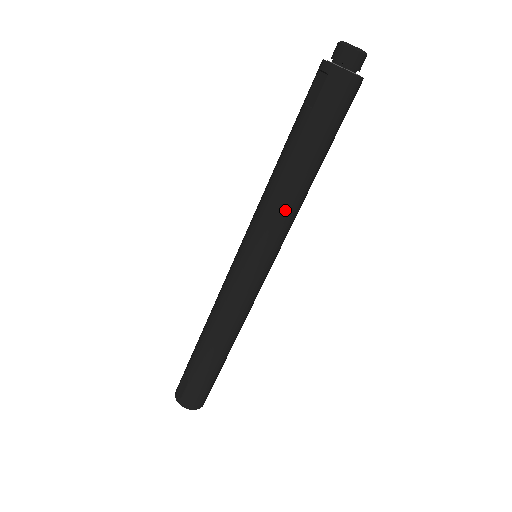
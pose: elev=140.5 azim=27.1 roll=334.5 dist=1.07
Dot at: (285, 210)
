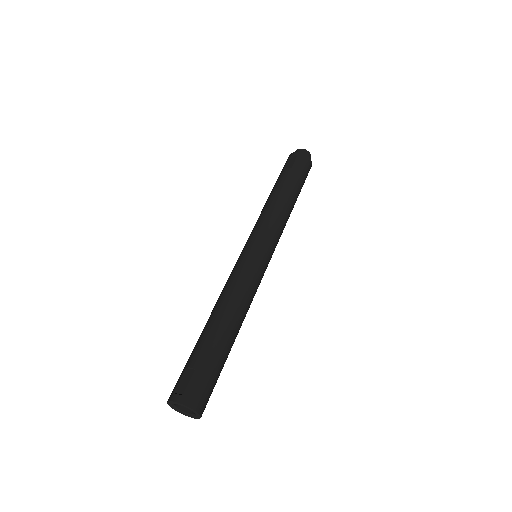
Dot at: (281, 217)
